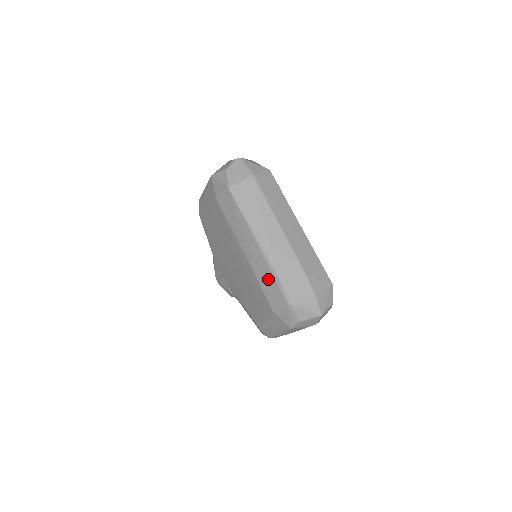
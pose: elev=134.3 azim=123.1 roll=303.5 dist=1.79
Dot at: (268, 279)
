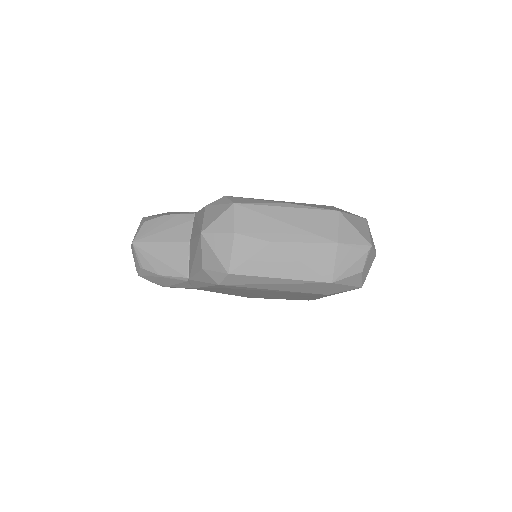
Dot at: occluded
